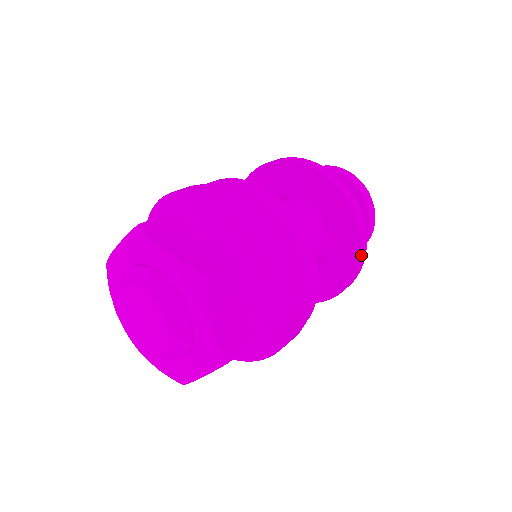
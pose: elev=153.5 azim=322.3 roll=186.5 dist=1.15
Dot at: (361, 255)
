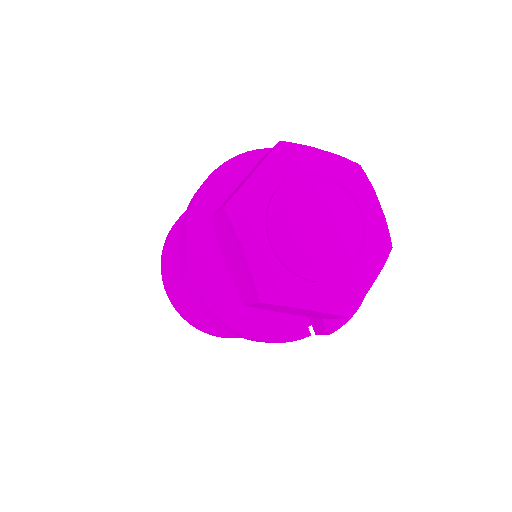
Dot at: occluded
